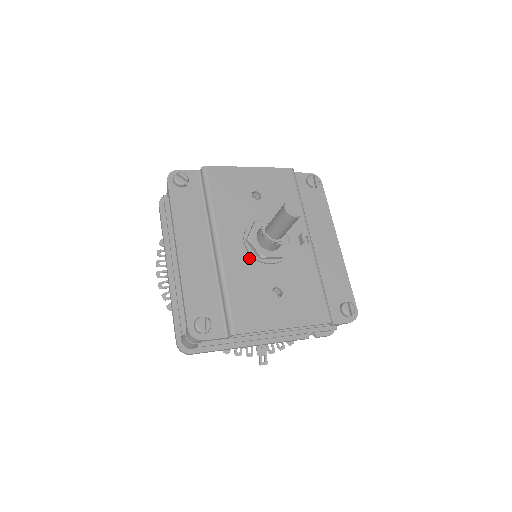
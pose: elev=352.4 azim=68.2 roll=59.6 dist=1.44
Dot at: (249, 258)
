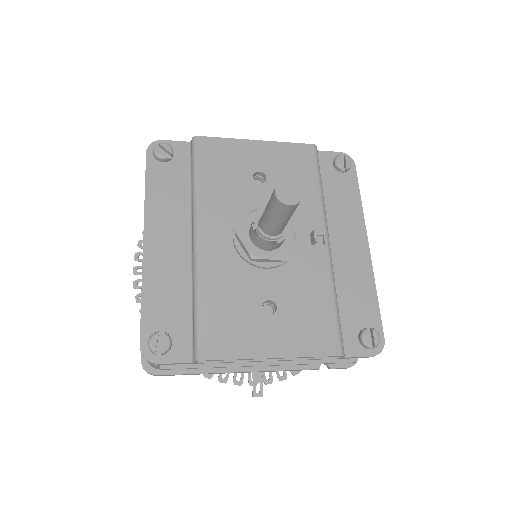
Dot at: (237, 258)
